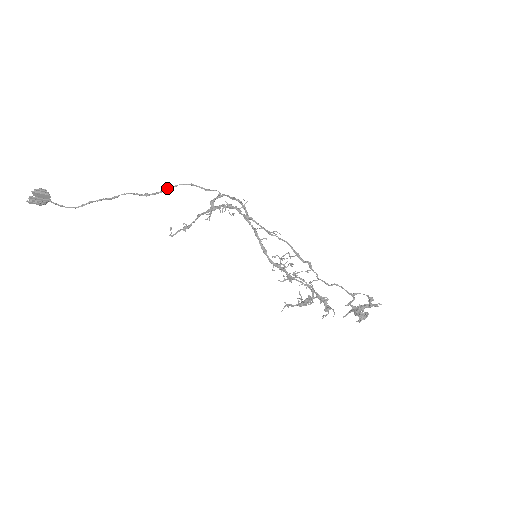
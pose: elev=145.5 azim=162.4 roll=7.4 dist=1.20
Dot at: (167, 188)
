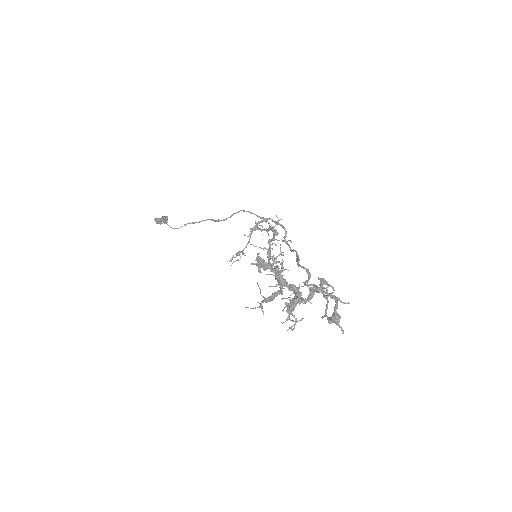
Dot at: (232, 215)
